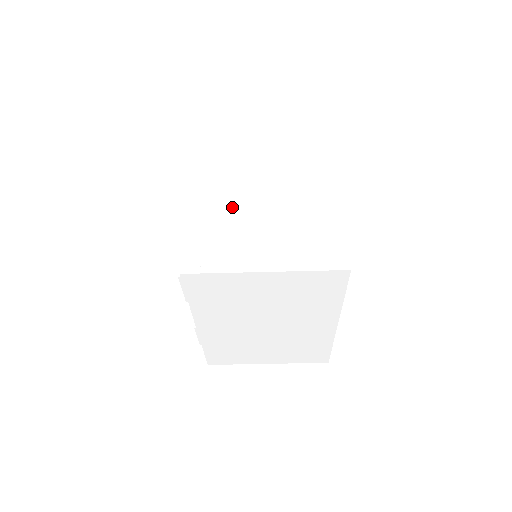
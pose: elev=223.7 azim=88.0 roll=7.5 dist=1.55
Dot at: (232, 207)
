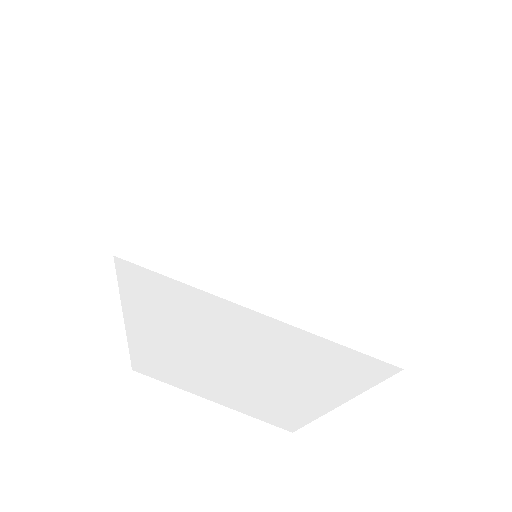
Dot at: (250, 176)
